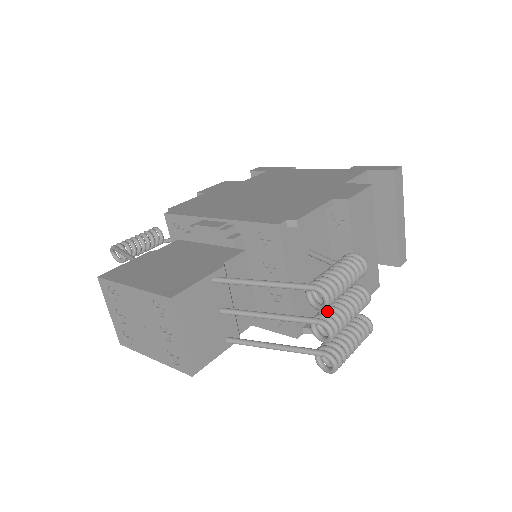
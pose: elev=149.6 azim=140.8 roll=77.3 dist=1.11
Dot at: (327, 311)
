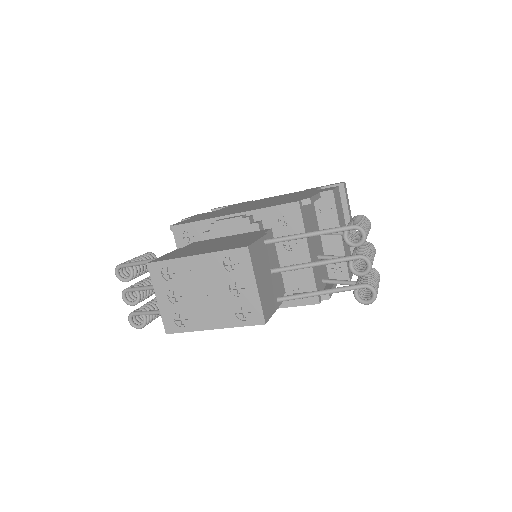
Dot at: (359, 251)
